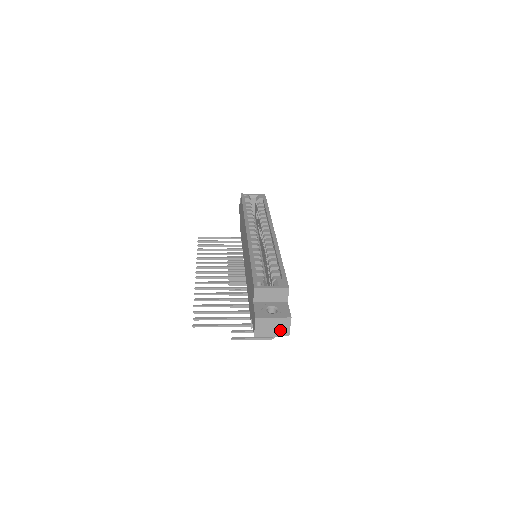
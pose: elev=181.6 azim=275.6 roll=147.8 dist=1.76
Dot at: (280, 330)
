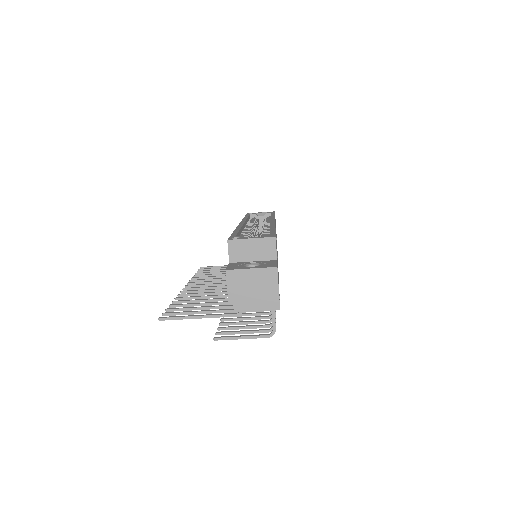
Dot at: (264, 290)
